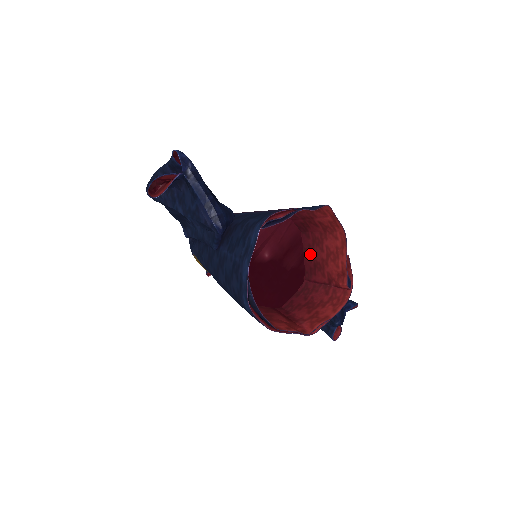
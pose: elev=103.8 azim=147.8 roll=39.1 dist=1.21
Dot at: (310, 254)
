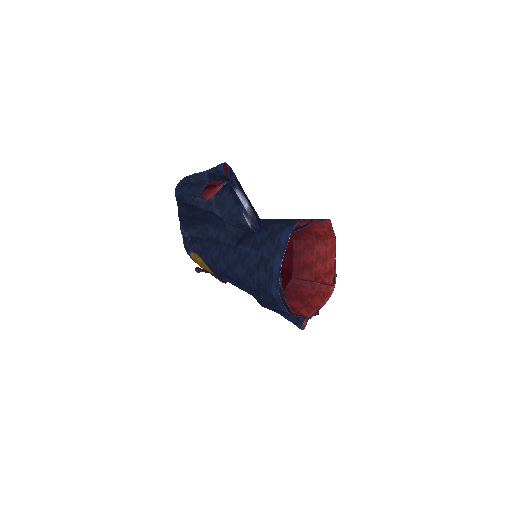
Dot at: (300, 257)
